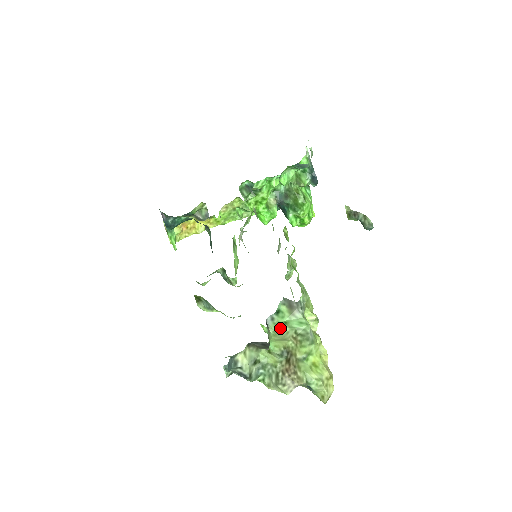
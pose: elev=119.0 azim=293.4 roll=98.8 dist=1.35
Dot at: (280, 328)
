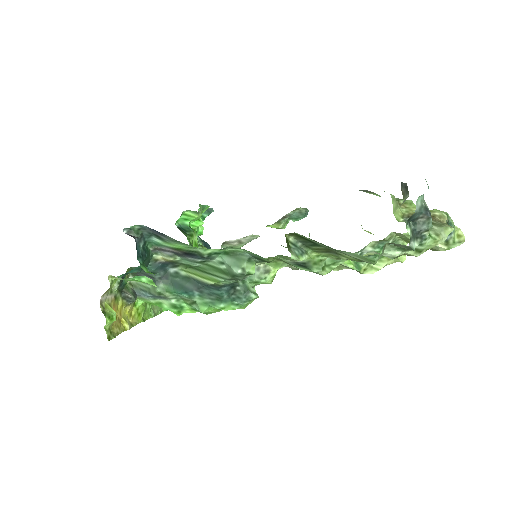
Dot at: occluded
